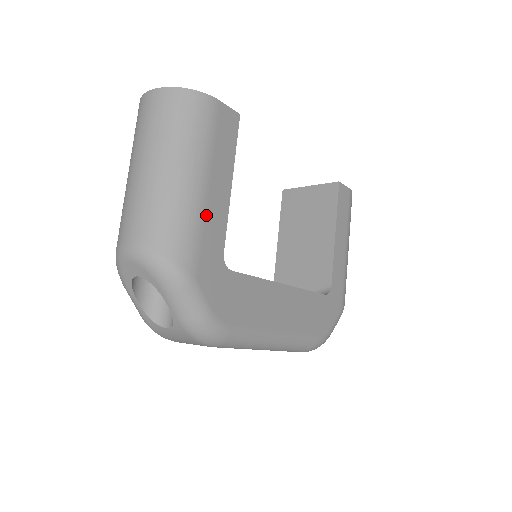
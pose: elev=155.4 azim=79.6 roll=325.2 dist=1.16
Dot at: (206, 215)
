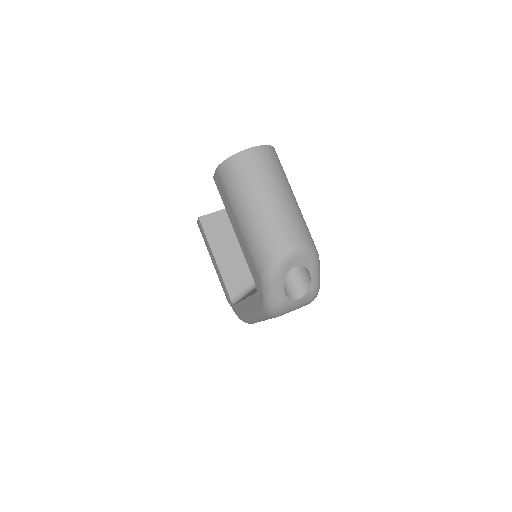
Dot at: occluded
